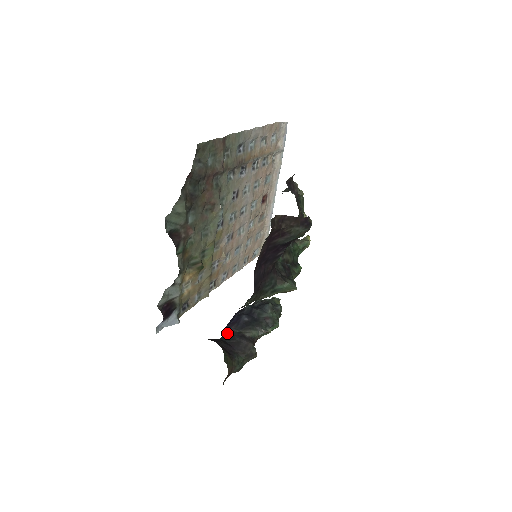
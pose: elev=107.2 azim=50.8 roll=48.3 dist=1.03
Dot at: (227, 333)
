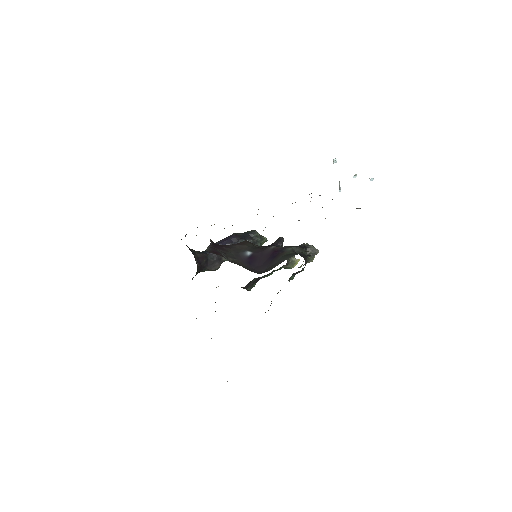
Dot at: occluded
